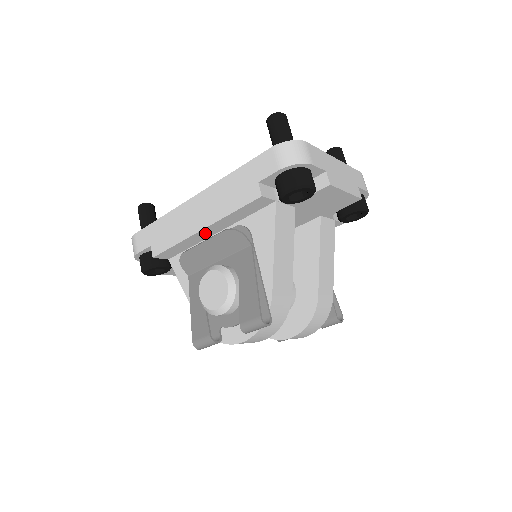
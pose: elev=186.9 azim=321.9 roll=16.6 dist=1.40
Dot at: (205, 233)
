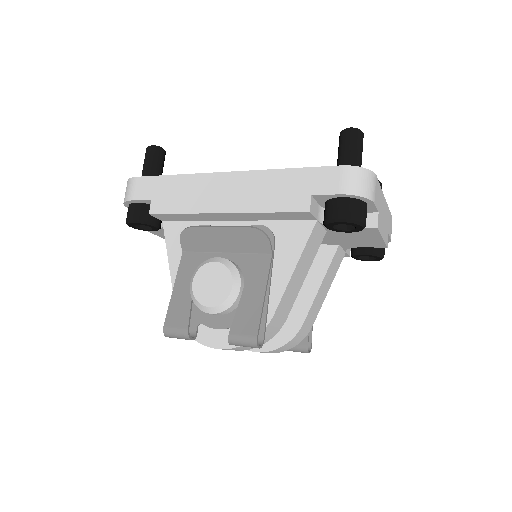
Dot at: (222, 216)
